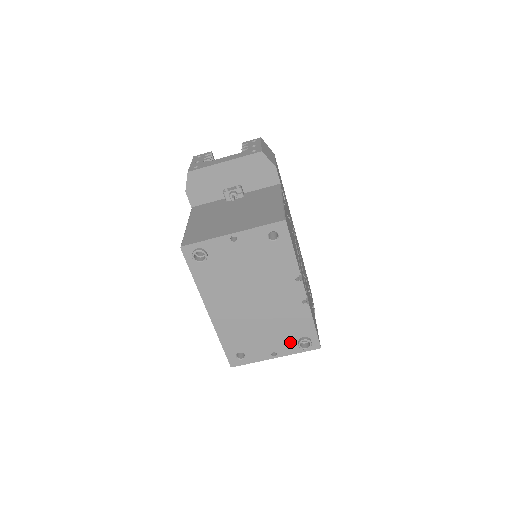
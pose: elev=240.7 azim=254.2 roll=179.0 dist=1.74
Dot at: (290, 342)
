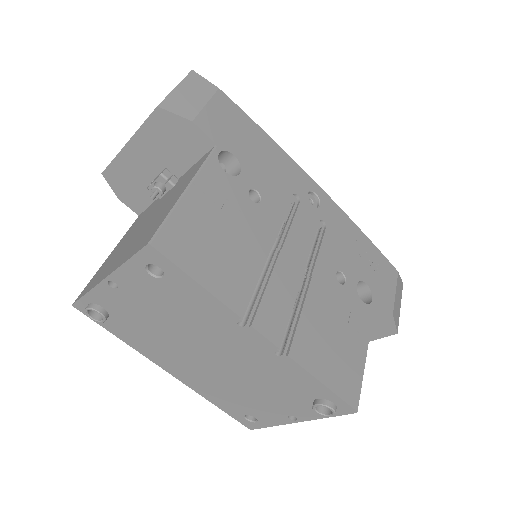
Dot at: (303, 404)
